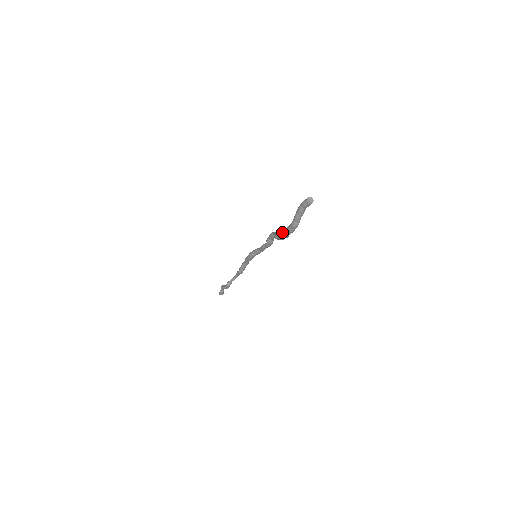
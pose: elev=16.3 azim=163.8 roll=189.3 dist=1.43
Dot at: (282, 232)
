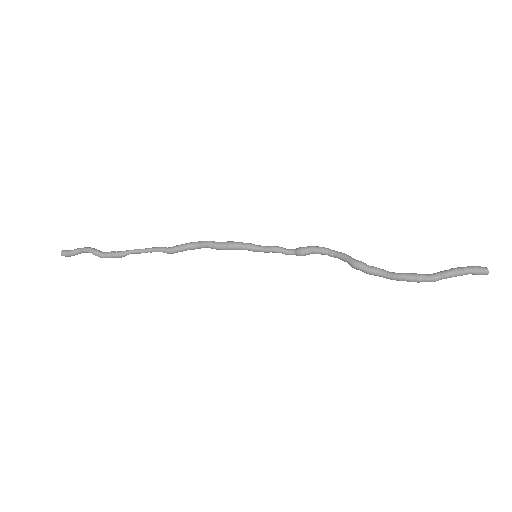
Dot at: occluded
